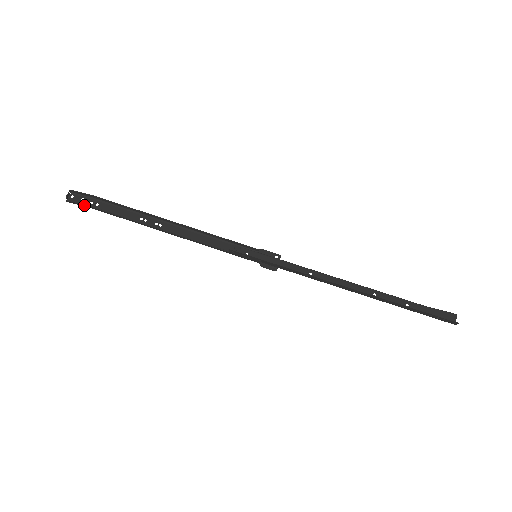
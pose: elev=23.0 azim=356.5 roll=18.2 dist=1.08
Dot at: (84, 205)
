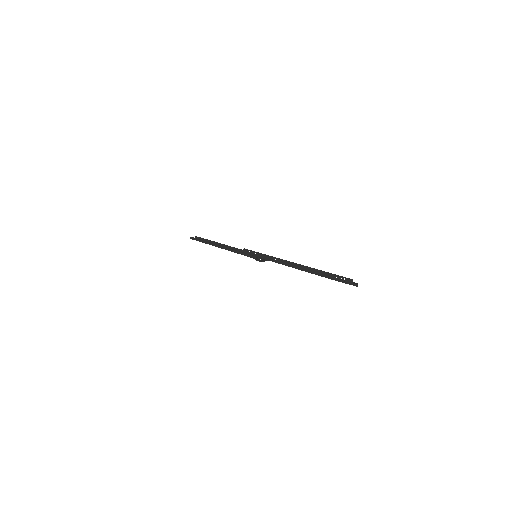
Dot at: (196, 239)
